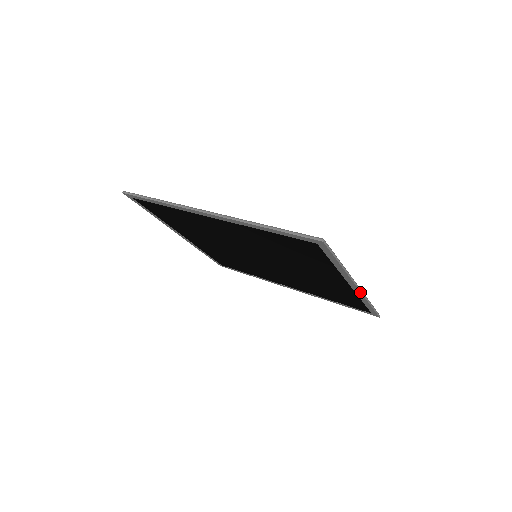
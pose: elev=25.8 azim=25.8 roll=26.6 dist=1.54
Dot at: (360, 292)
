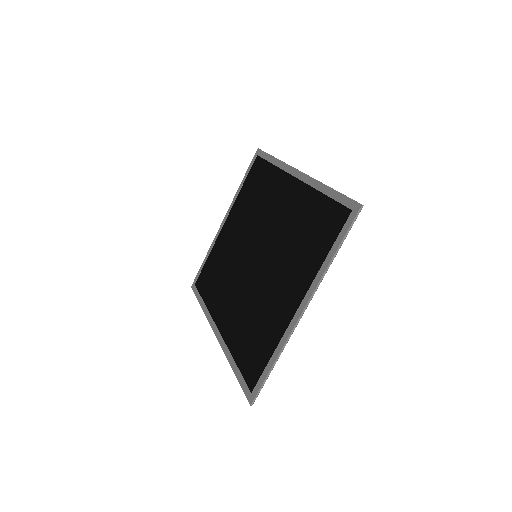
Dot at: (294, 325)
